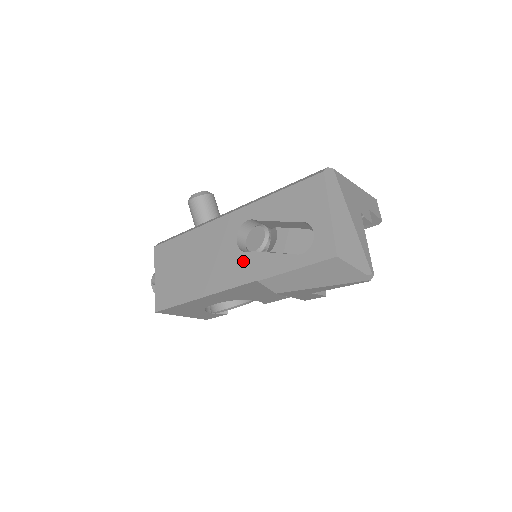
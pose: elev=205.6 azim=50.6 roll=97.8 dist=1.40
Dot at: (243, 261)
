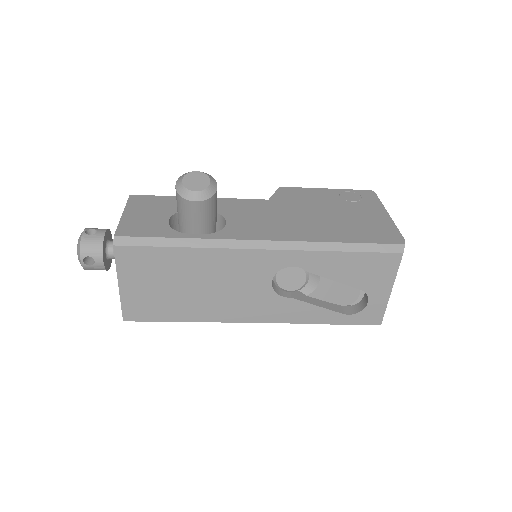
Dot at: (277, 304)
